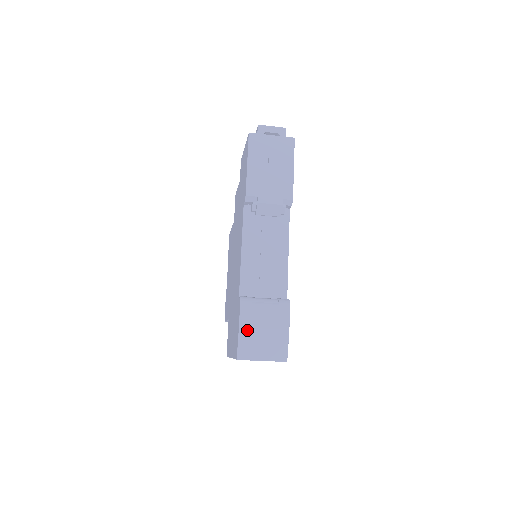
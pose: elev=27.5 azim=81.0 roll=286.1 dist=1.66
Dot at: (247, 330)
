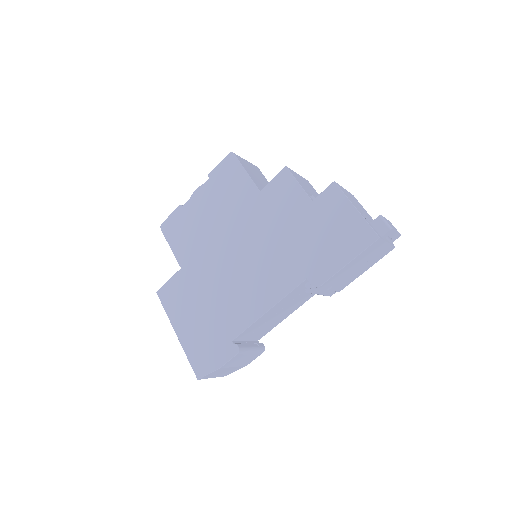
Dot at: (223, 369)
